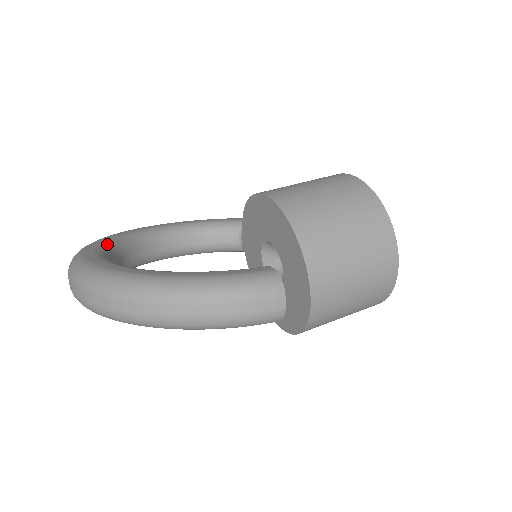
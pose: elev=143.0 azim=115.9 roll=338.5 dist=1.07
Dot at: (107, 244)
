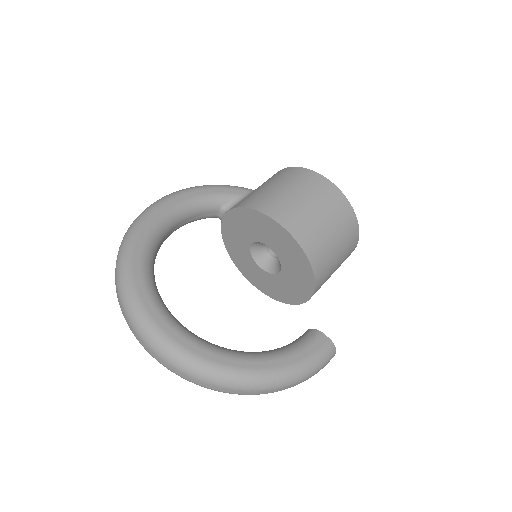
Dot at: (151, 291)
